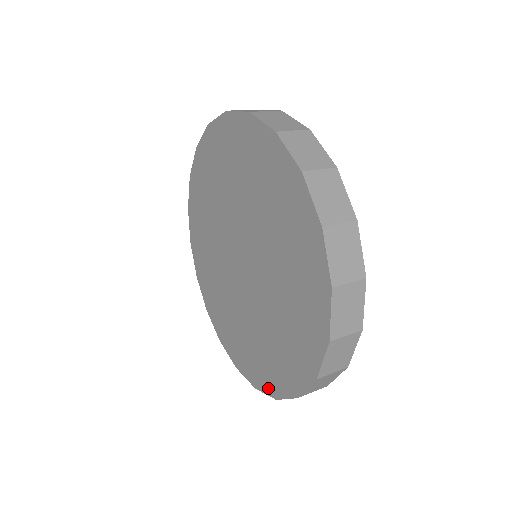
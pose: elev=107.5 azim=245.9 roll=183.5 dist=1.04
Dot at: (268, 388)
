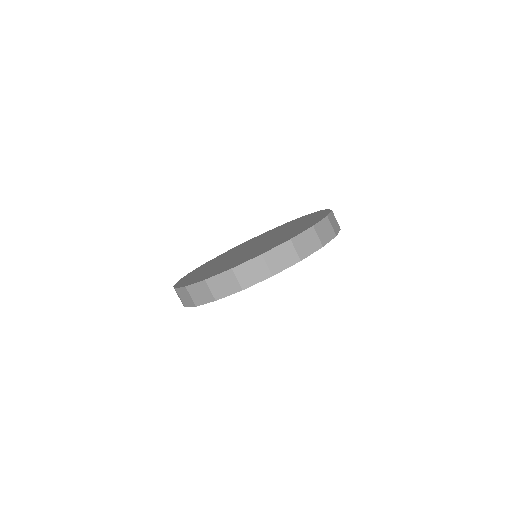
Dot at: (203, 279)
